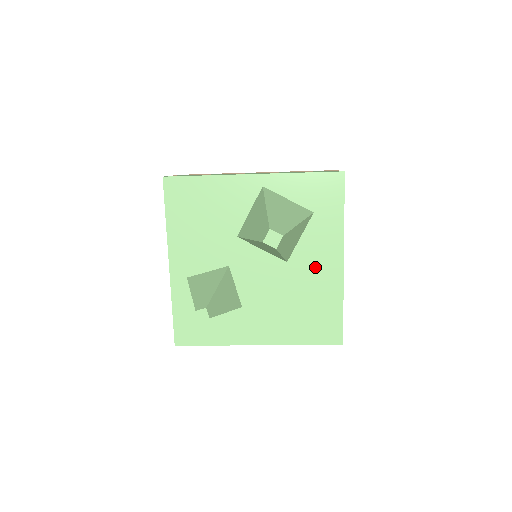
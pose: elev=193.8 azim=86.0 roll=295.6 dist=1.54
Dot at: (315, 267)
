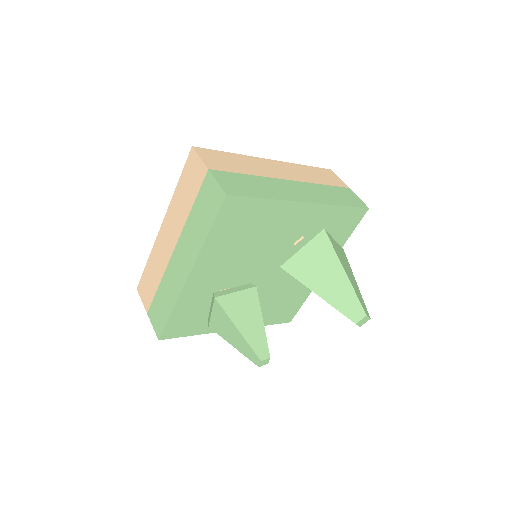
Dot at: occluded
